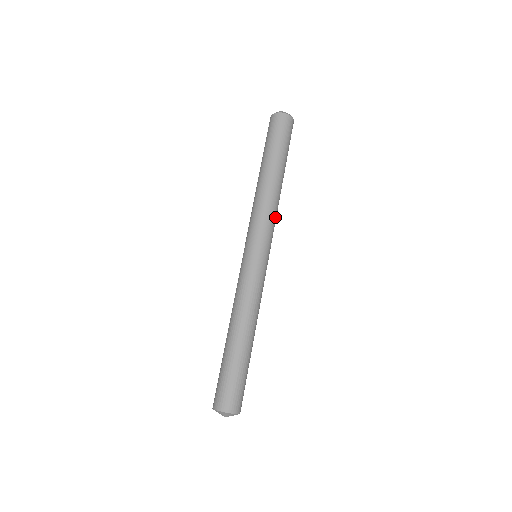
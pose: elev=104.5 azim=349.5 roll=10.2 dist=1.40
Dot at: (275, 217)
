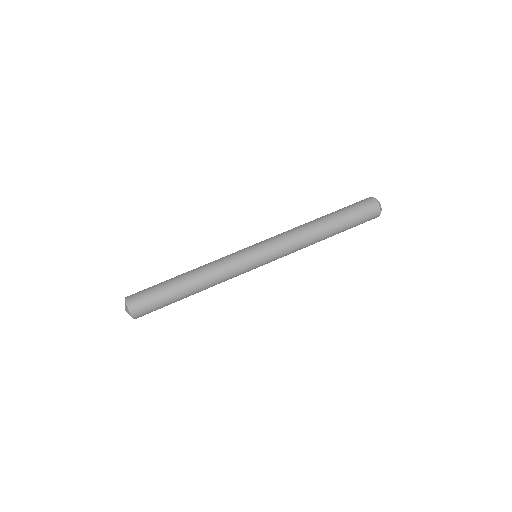
Dot at: (293, 252)
